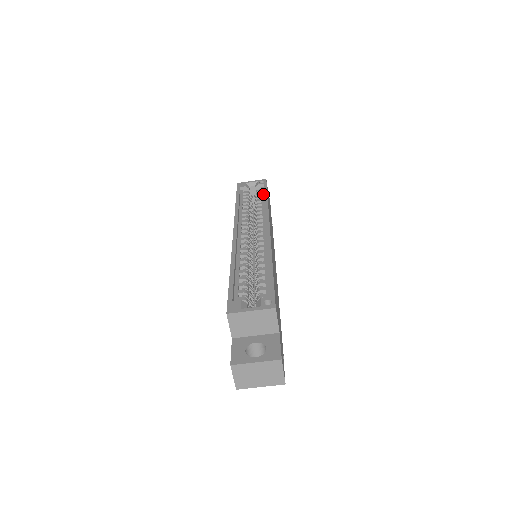
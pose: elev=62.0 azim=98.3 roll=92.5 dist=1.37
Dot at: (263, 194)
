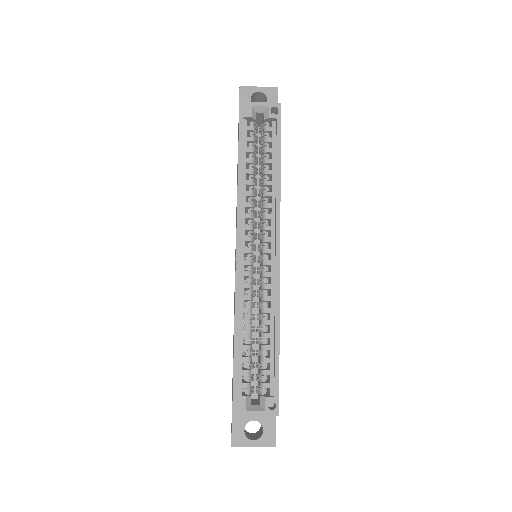
Dot at: (274, 145)
